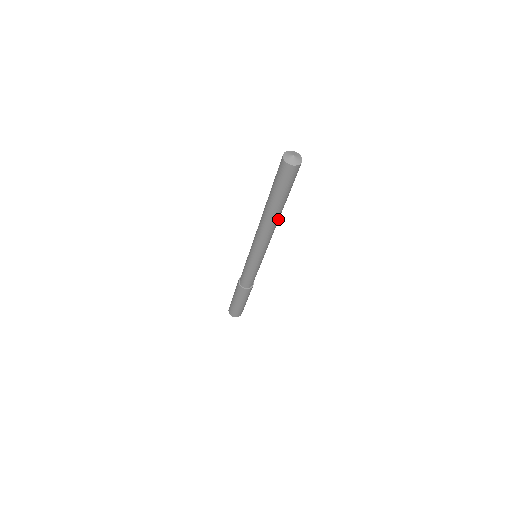
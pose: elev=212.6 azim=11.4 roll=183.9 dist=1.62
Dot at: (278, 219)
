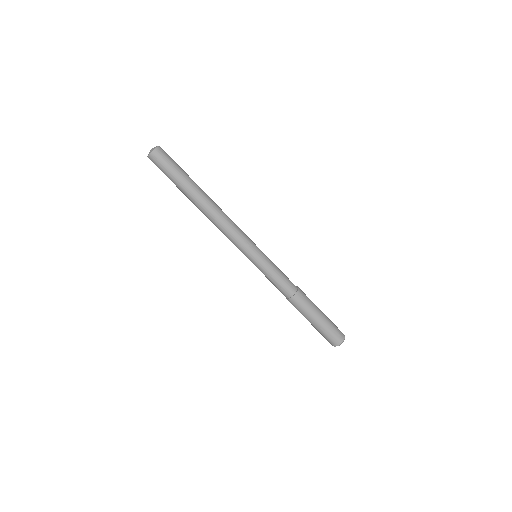
Dot at: (212, 202)
